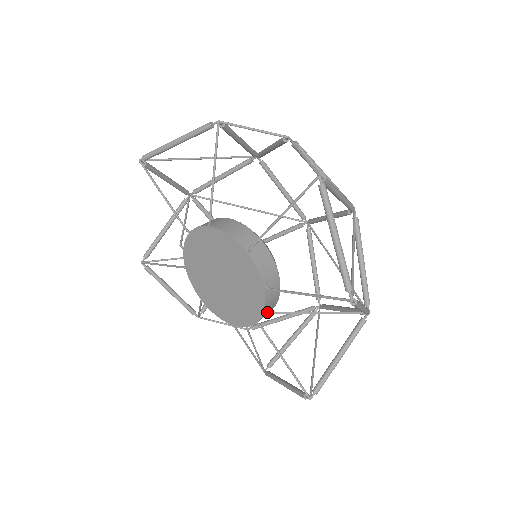
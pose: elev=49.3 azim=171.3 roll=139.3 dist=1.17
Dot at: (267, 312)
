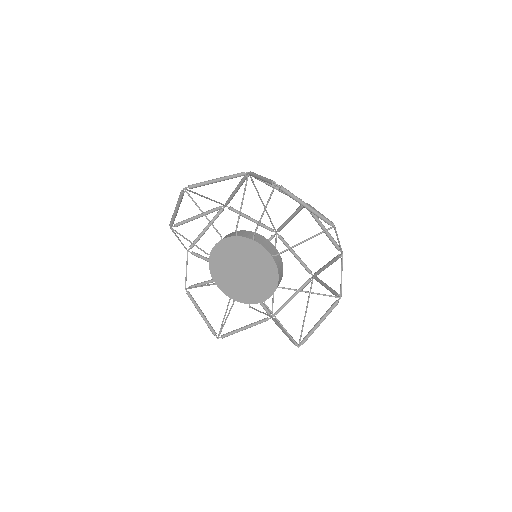
Dot at: occluded
